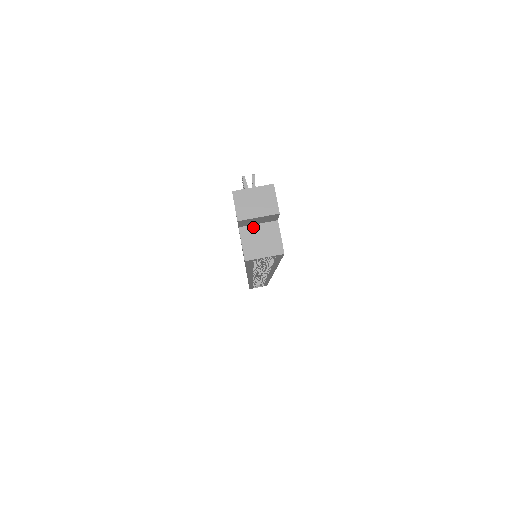
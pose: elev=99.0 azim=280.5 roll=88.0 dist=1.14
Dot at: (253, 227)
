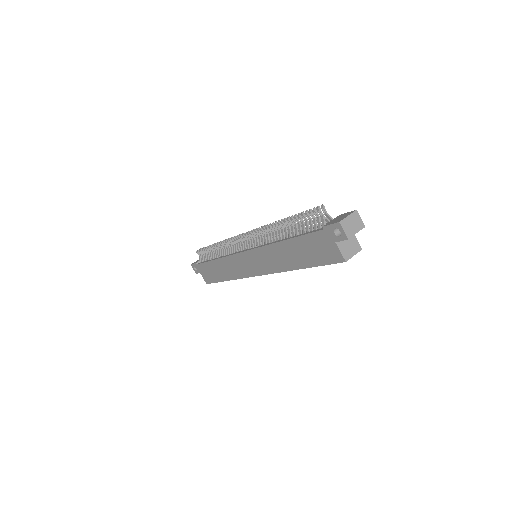
Dot at: occluded
